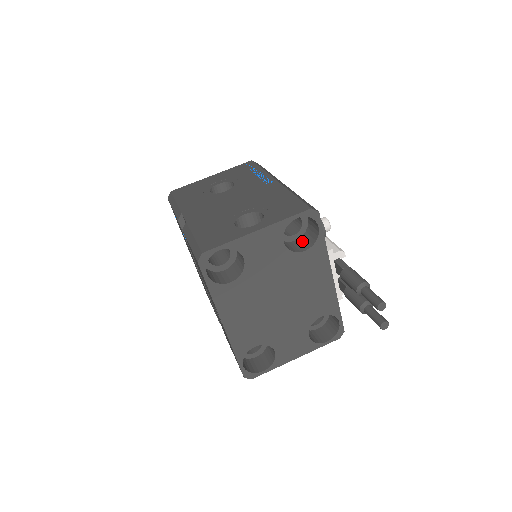
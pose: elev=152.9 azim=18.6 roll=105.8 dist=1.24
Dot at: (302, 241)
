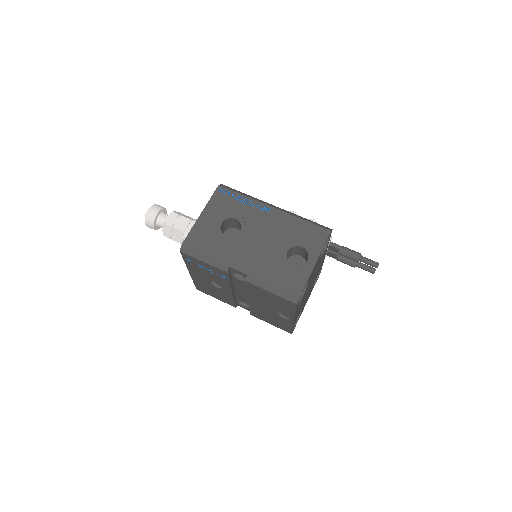
Dot at: occluded
